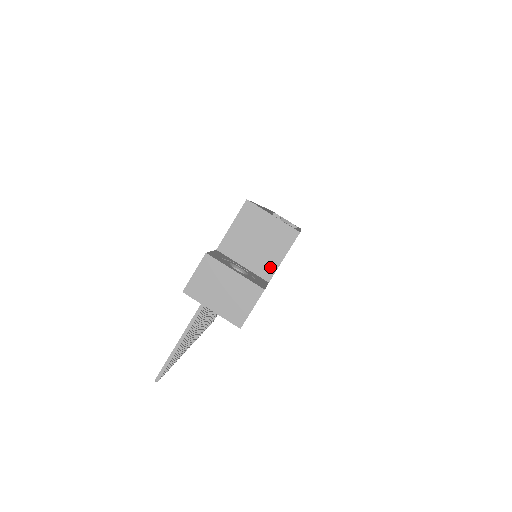
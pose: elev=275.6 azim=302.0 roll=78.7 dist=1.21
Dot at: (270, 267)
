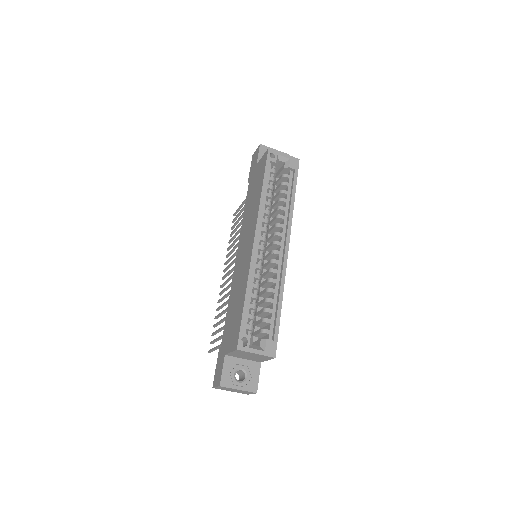
Dot at: (260, 361)
